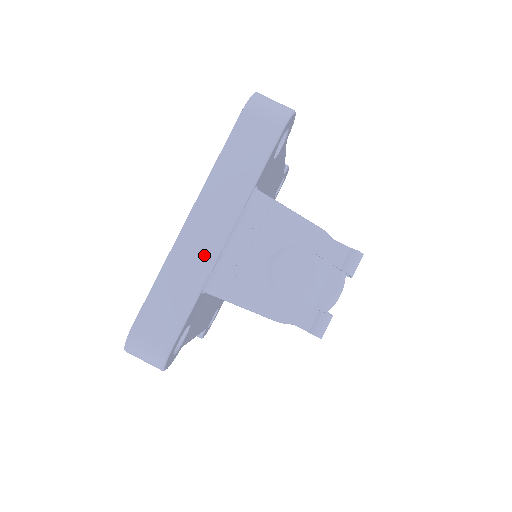
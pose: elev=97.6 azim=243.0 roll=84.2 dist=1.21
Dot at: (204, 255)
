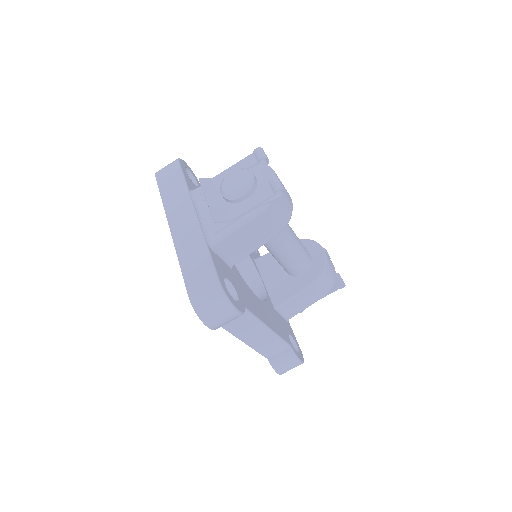
Dot at: (192, 231)
